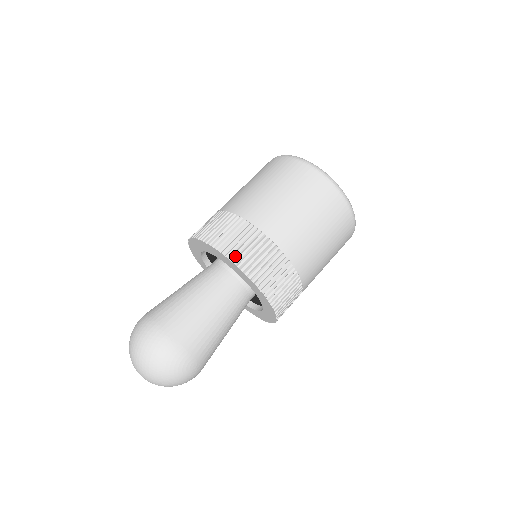
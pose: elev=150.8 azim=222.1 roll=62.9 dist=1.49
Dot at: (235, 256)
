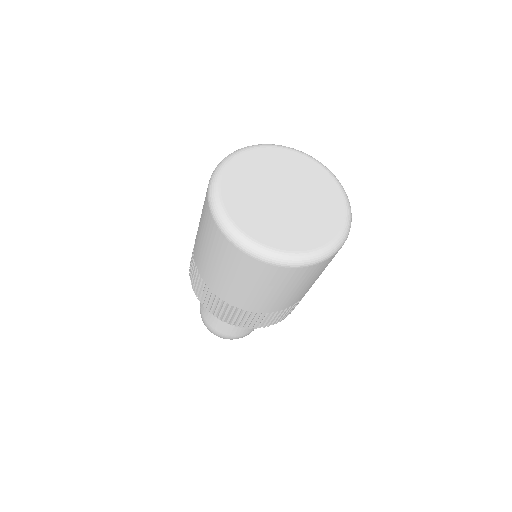
Dot at: (253, 327)
